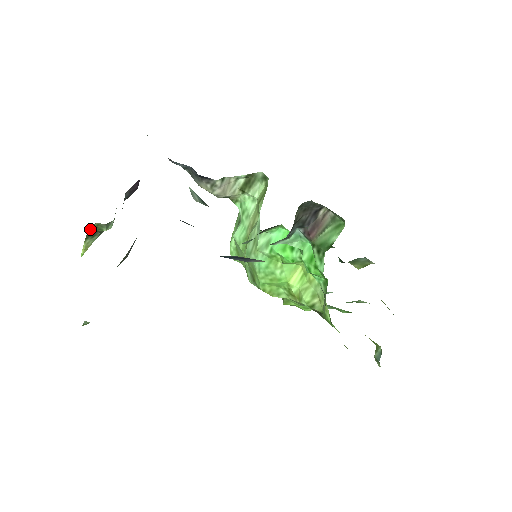
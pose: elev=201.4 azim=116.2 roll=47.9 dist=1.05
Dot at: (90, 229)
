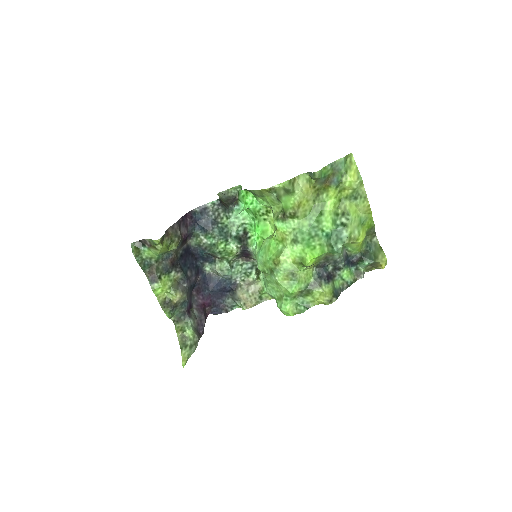
Dot at: (177, 329)
